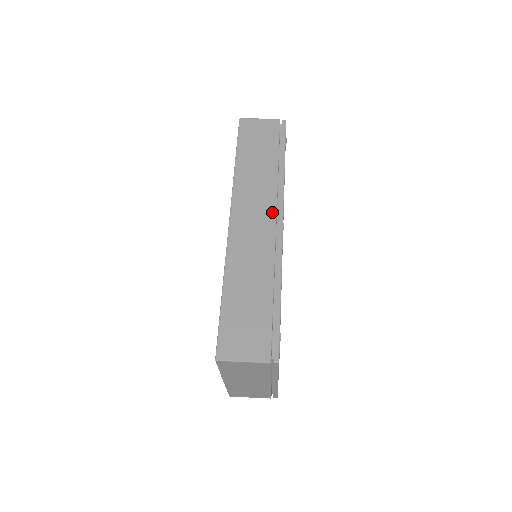
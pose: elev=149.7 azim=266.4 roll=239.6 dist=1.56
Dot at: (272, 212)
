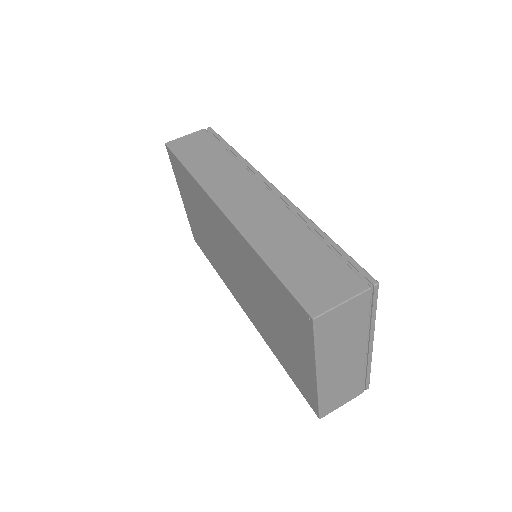
Dot at: (257, 184)
